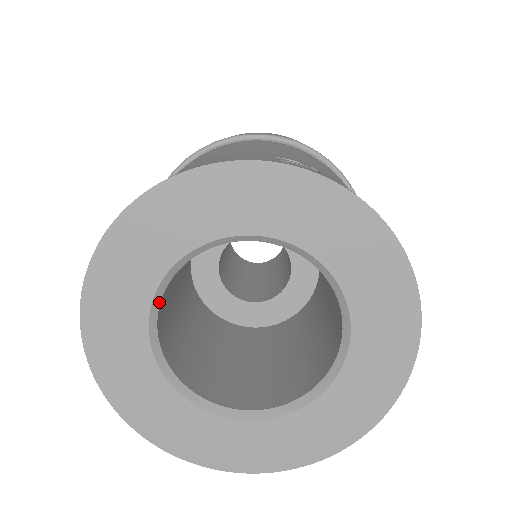
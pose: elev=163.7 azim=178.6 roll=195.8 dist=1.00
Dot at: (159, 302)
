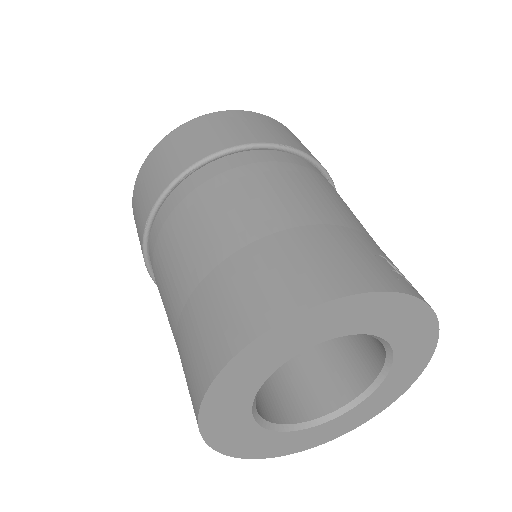
Dot at: (273, 371)
